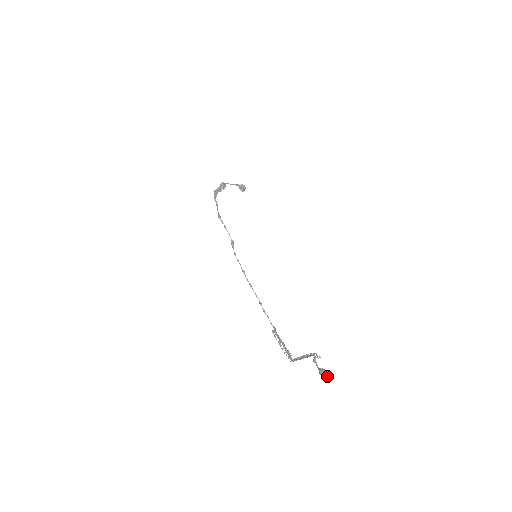
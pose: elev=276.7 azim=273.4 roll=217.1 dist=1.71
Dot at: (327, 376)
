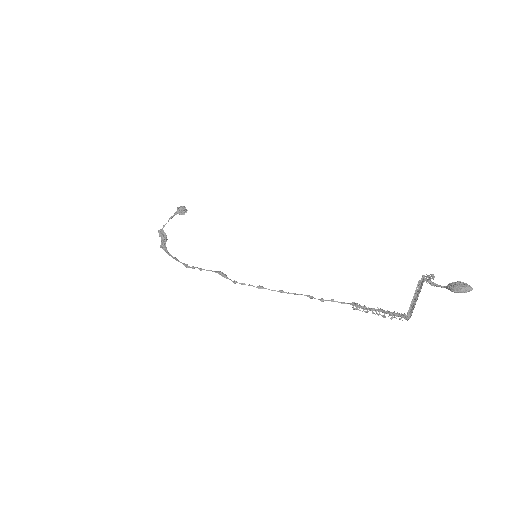
Dot at: (465, 286)
